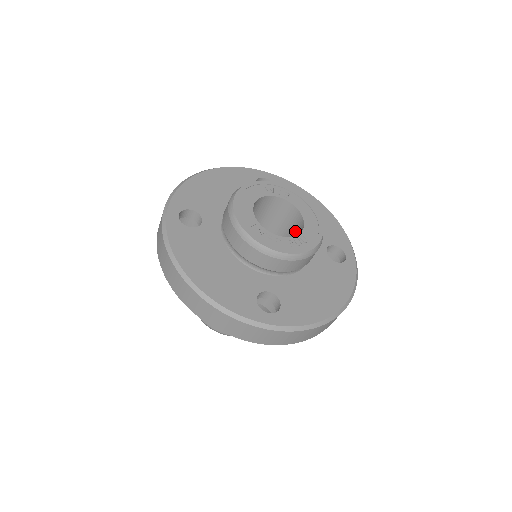
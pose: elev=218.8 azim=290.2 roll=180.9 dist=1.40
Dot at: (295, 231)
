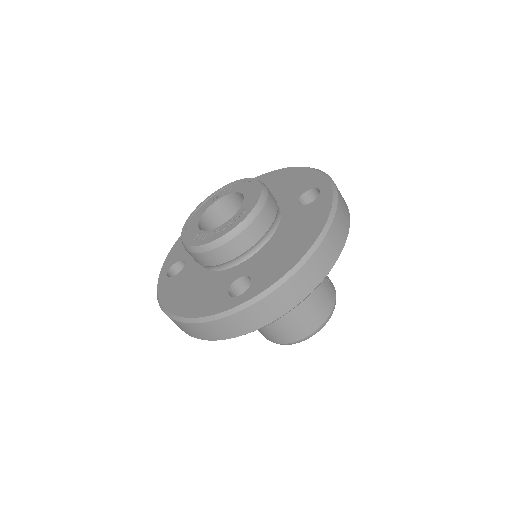
Dot at: occluded
